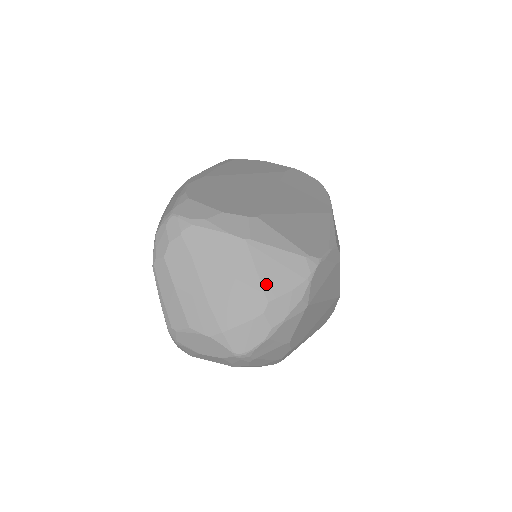
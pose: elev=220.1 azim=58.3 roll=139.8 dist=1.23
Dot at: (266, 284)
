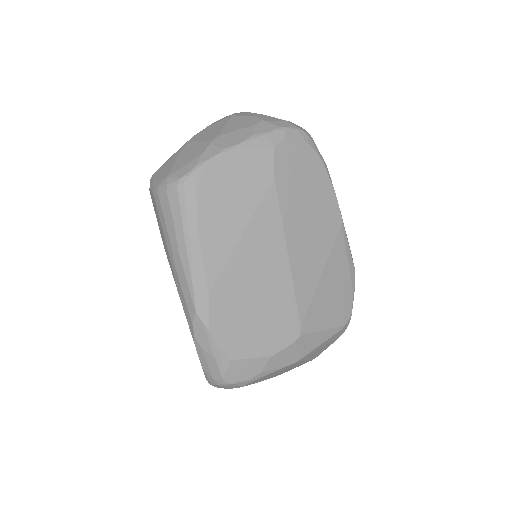
Dot at: (313, 357)
